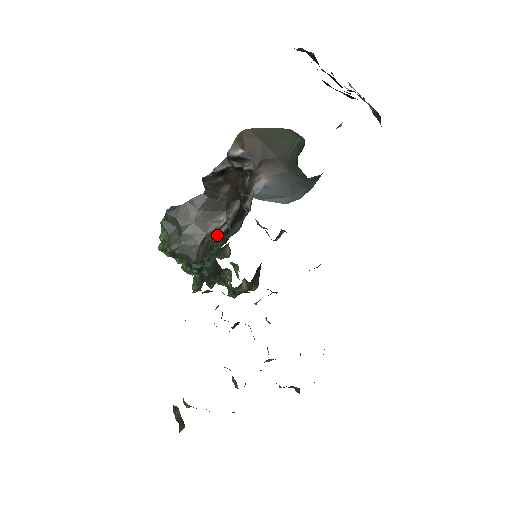
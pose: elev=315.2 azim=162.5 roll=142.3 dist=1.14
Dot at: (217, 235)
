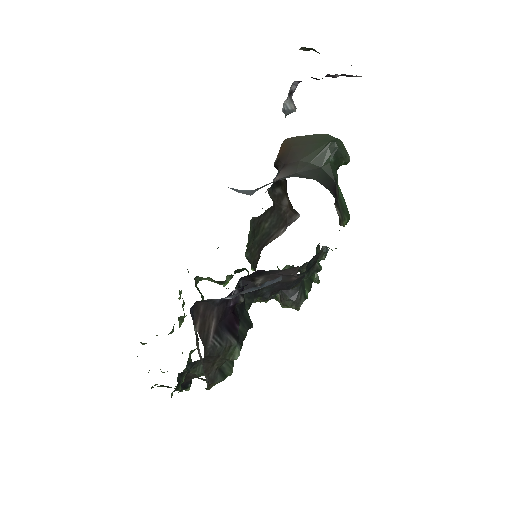
Dot at: occluded
